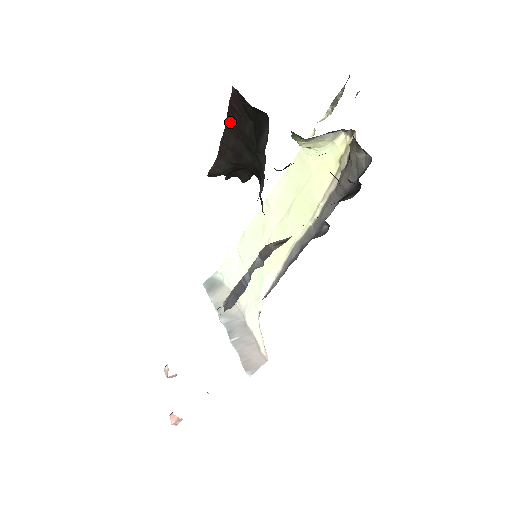
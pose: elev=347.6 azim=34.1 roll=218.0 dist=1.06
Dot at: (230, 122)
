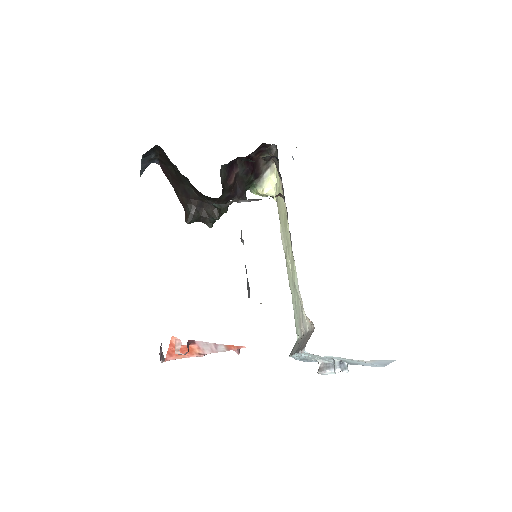
Dot at: (172, 182)
